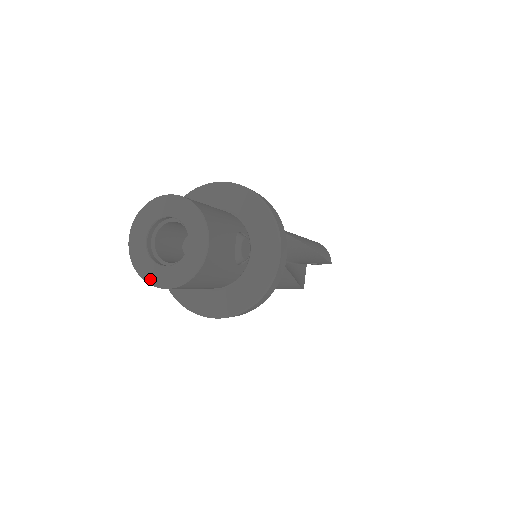
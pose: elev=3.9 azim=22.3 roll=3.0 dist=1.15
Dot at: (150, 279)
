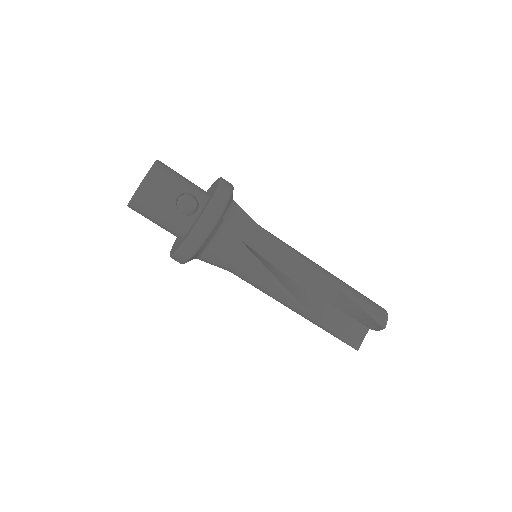
Dot at: occluded
